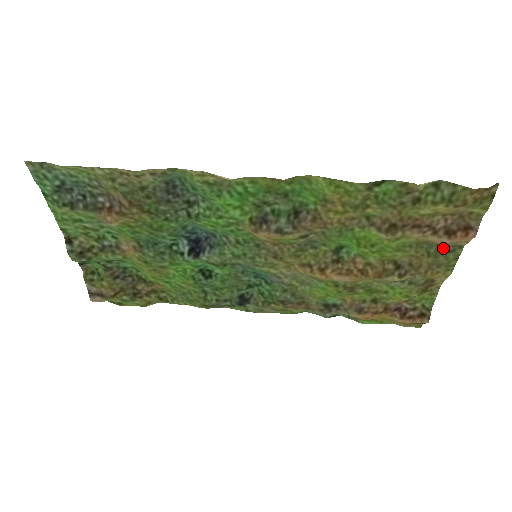
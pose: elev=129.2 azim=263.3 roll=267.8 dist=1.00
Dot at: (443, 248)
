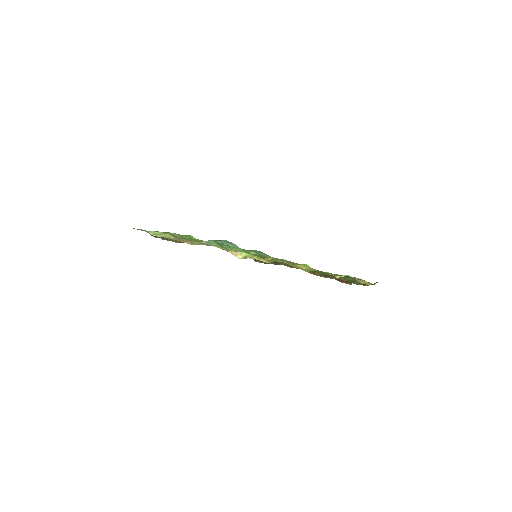
Dot at: occluded
